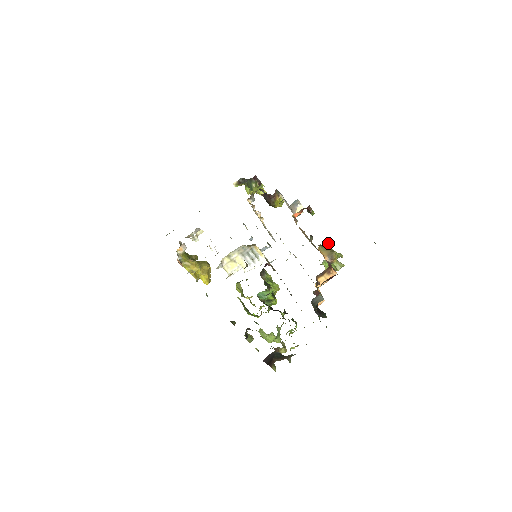
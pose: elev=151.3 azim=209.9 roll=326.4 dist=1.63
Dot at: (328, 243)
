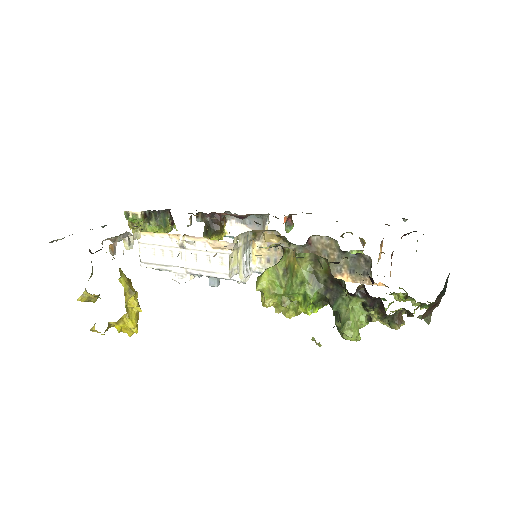
Dot at: (349, 232)
